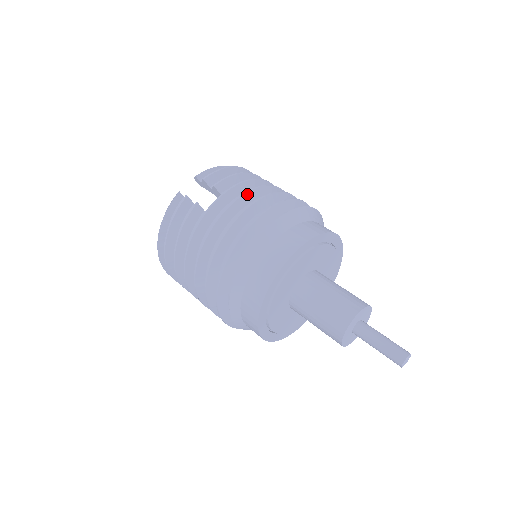
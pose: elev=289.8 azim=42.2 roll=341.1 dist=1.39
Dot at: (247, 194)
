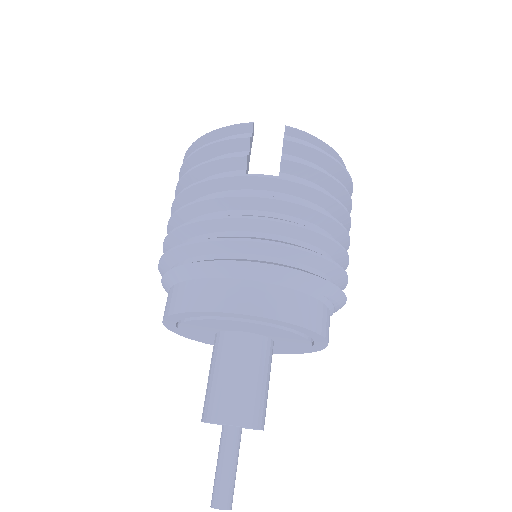
Dot at: (294, 205)
